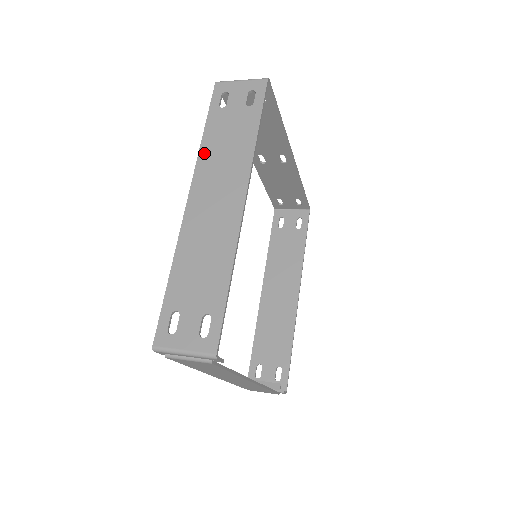
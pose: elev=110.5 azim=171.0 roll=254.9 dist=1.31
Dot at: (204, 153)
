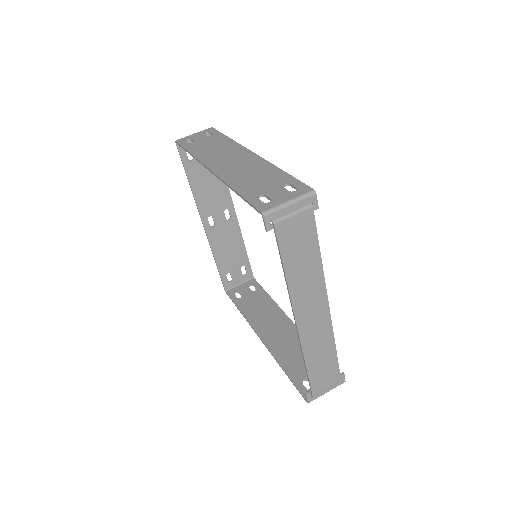
Dot at: (199, 155)
